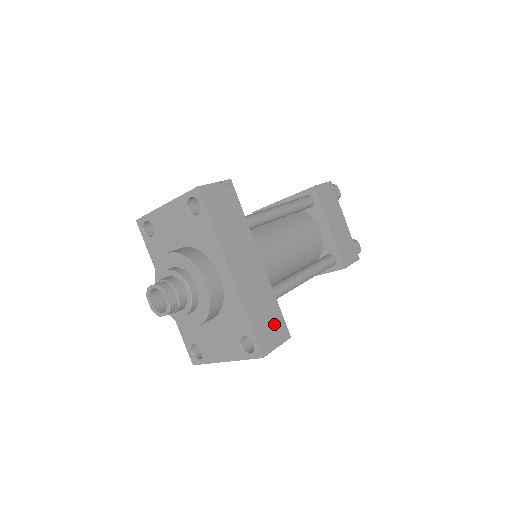
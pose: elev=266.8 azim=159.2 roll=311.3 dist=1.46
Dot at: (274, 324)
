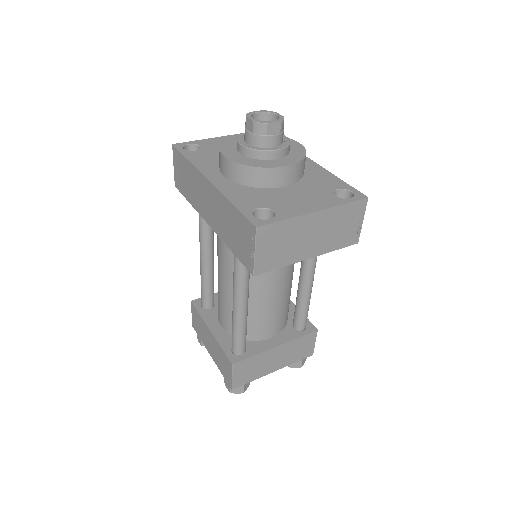
Dot at: occluded
